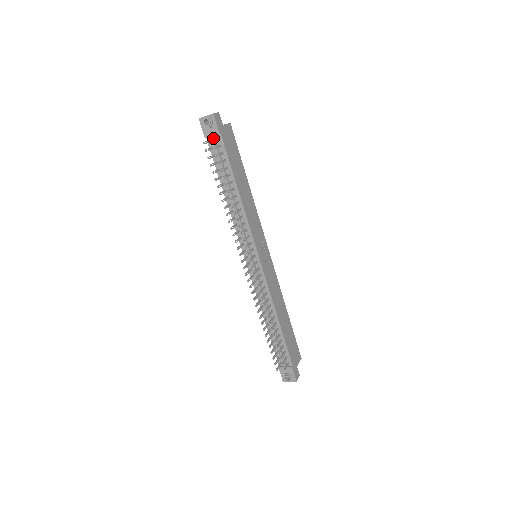
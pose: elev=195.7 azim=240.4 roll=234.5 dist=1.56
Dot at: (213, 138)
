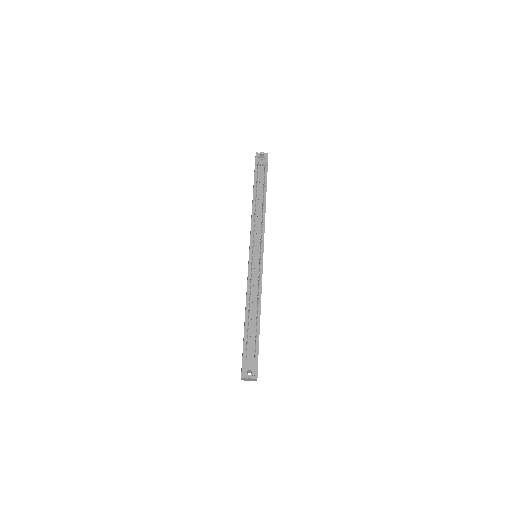
Dot at: (262, 166)
